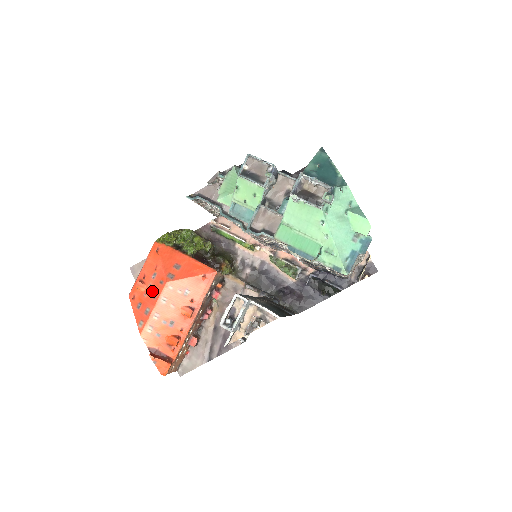
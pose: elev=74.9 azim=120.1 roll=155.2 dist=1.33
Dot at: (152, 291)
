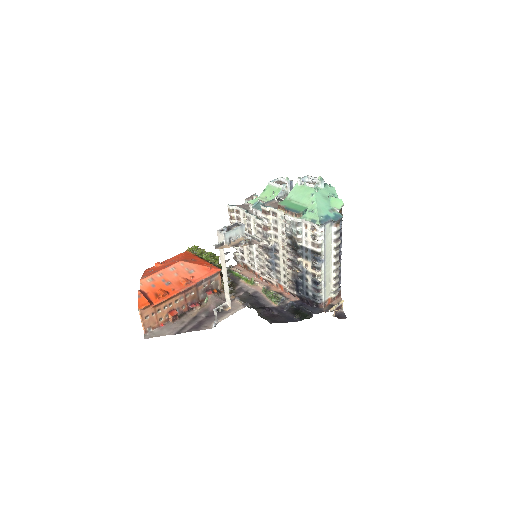
Dot at: (166, 265)
